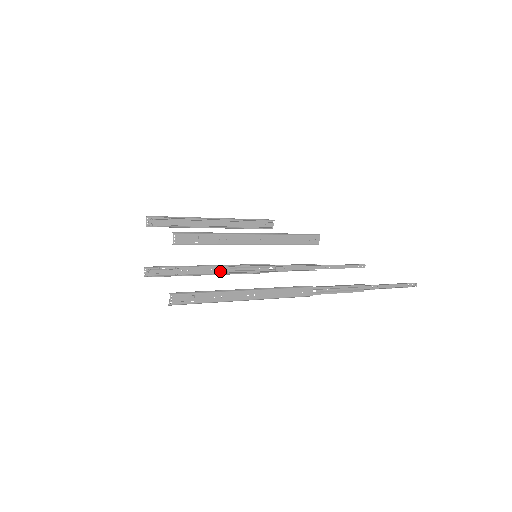
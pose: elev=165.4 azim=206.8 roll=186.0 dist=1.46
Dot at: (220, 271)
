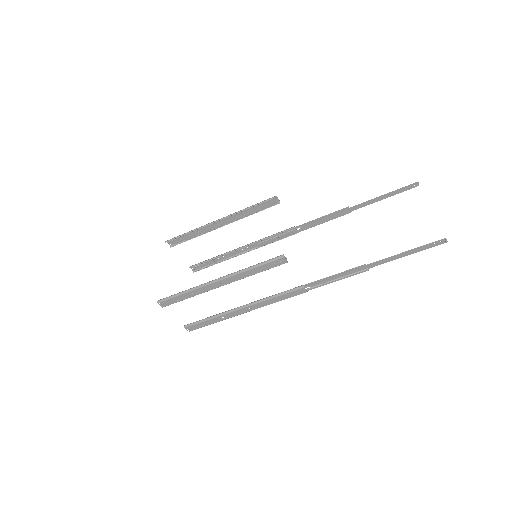
Dot at: (251, 247)
